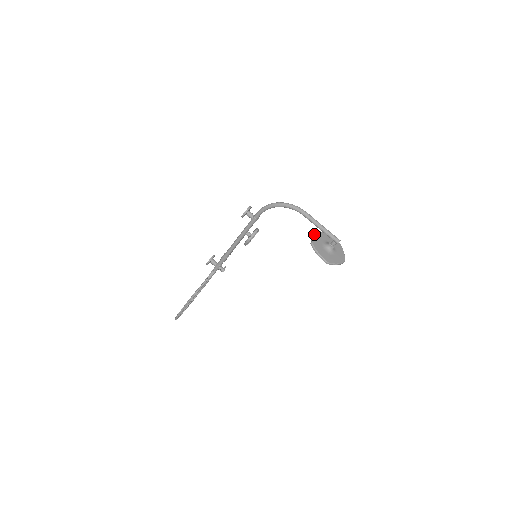
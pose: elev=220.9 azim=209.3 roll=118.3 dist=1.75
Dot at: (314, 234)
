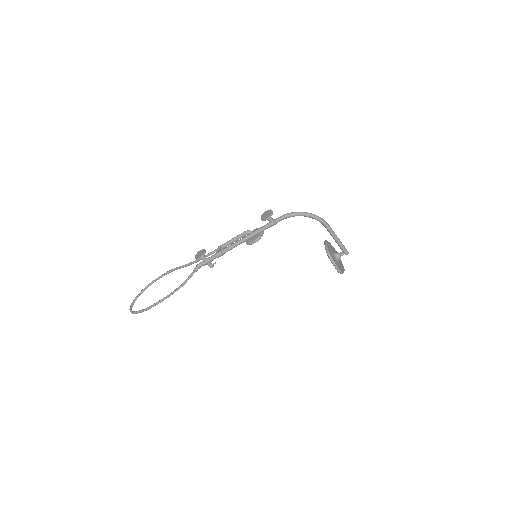
Dot at: (326, 244)
